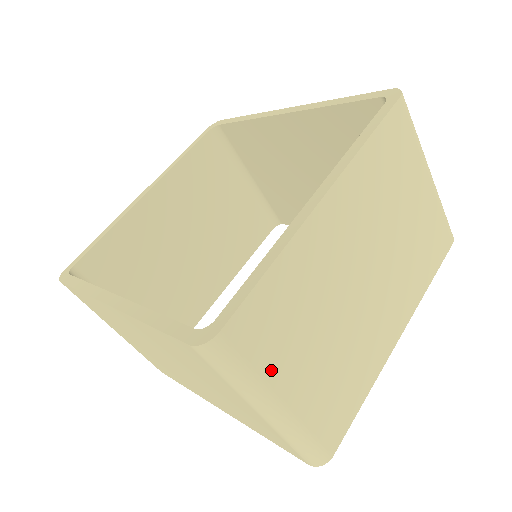
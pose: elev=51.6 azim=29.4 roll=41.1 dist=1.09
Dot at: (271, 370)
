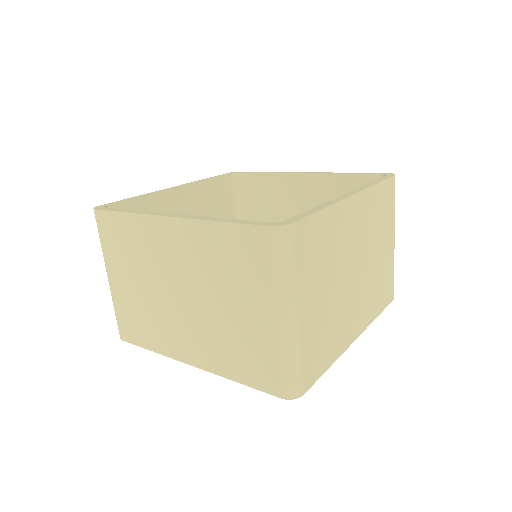
Dot at: (301, 280)
